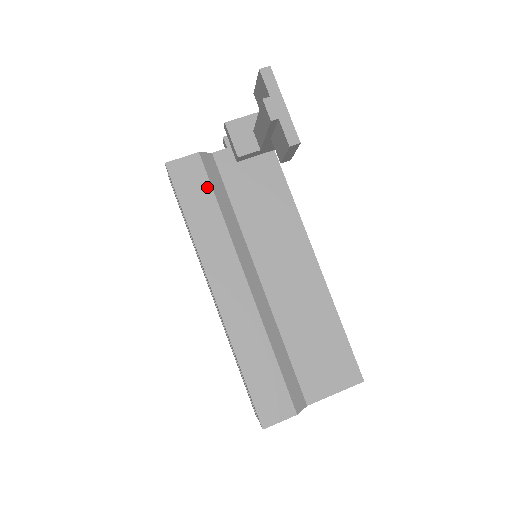
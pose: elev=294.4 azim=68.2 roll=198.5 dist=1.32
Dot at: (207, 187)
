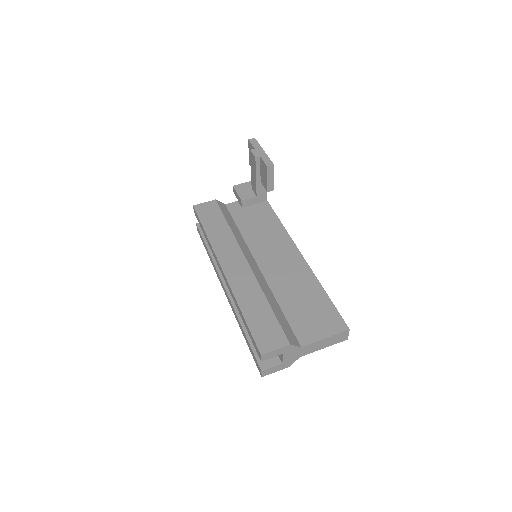
Dot at: (220, 215)
